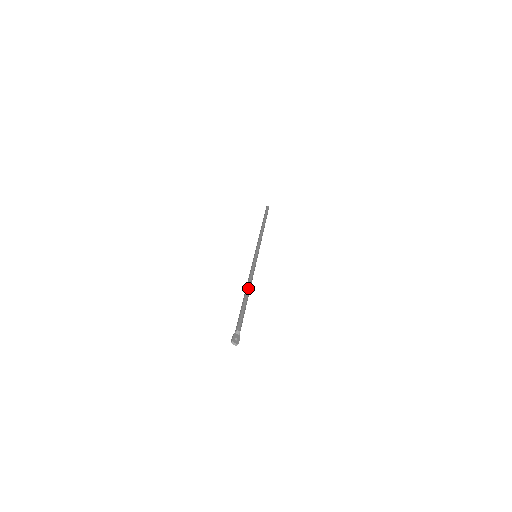
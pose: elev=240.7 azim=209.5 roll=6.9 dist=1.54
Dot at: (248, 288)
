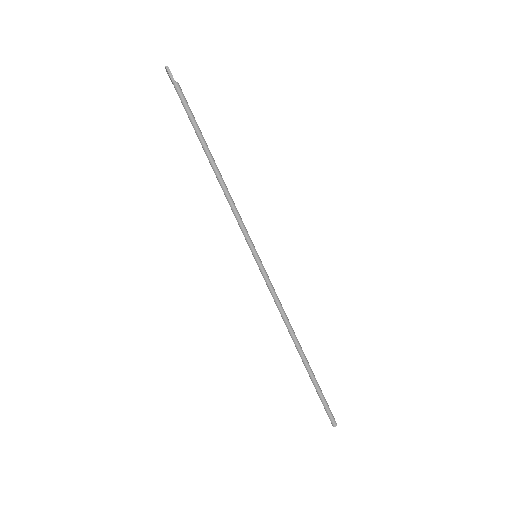
Dot at: occluded
